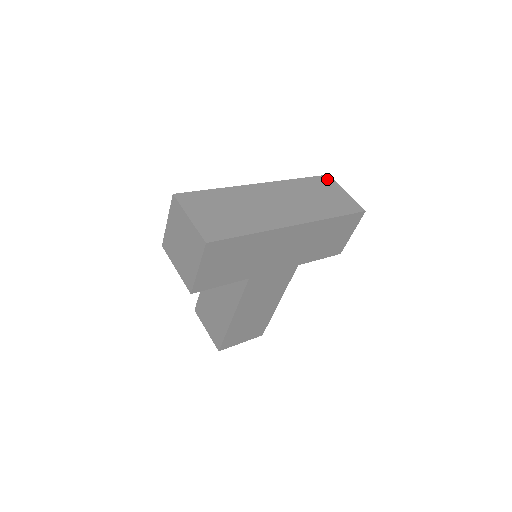
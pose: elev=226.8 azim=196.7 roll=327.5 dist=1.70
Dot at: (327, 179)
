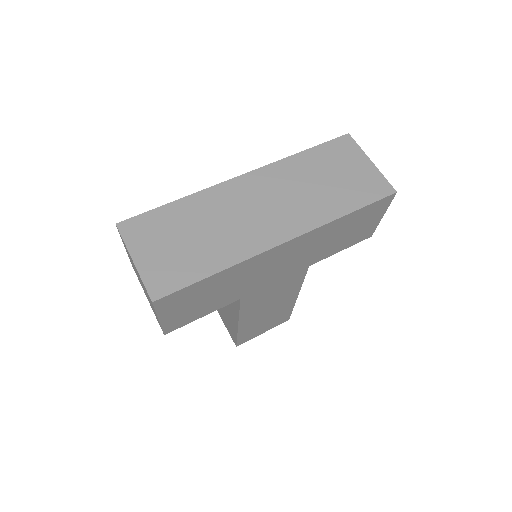
Dot at: (344, 143)
